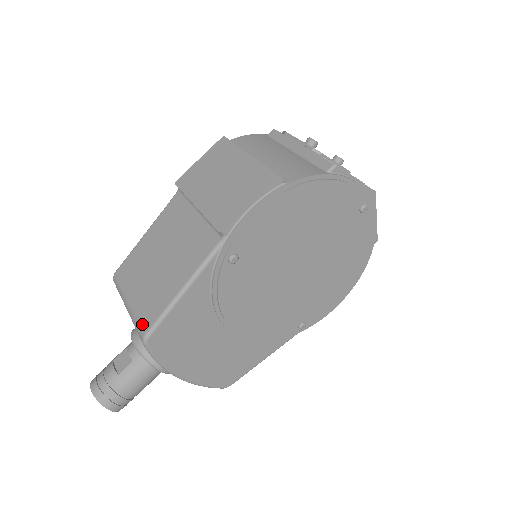
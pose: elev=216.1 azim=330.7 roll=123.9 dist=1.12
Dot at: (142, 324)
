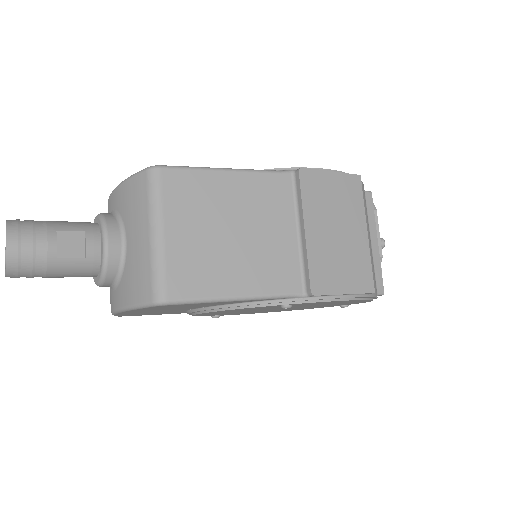
Dot at: (170, 284)
